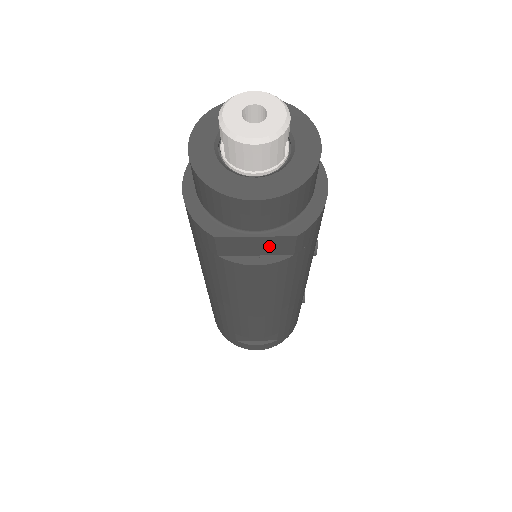
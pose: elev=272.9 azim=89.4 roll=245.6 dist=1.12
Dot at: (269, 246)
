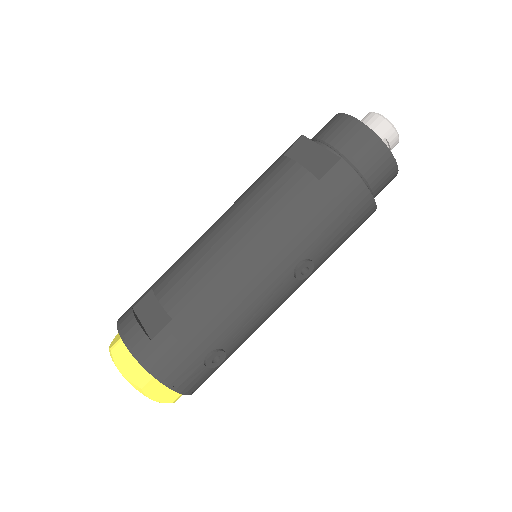
Dot at: (317, 161)
